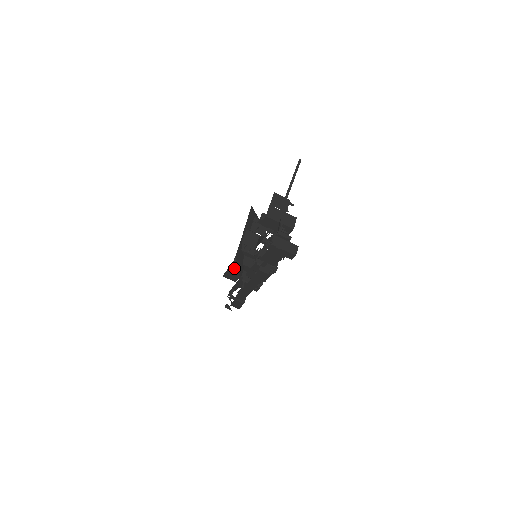
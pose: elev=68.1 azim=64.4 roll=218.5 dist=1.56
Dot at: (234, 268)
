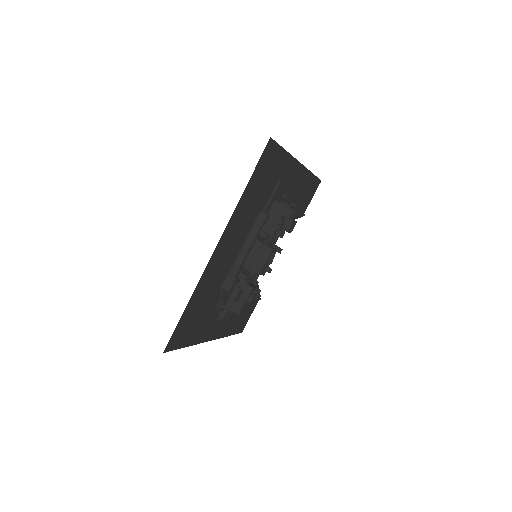
Dot at: occluded
